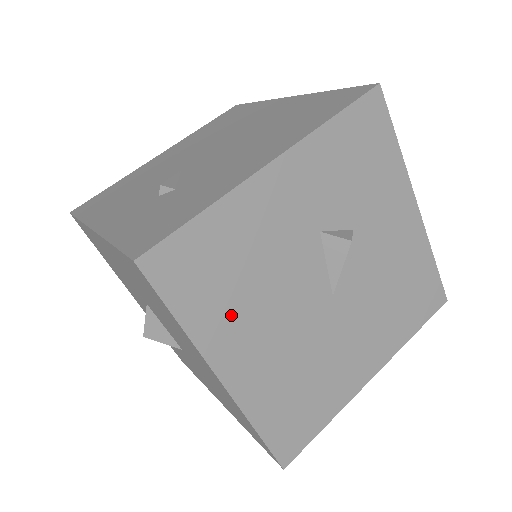
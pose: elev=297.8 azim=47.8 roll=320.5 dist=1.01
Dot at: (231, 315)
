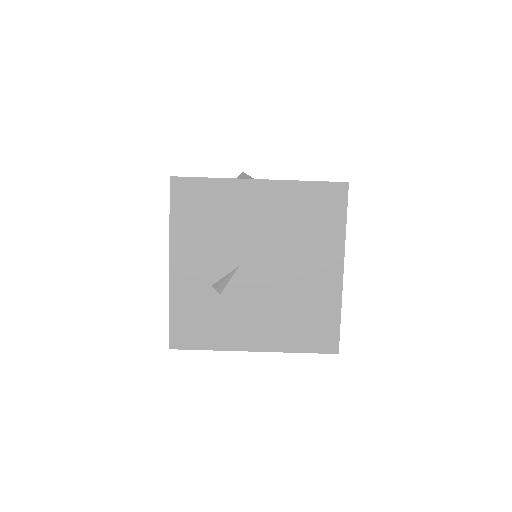
Dot at: occluded
